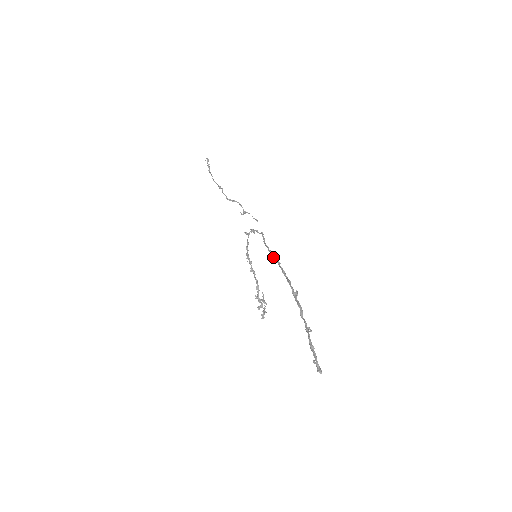
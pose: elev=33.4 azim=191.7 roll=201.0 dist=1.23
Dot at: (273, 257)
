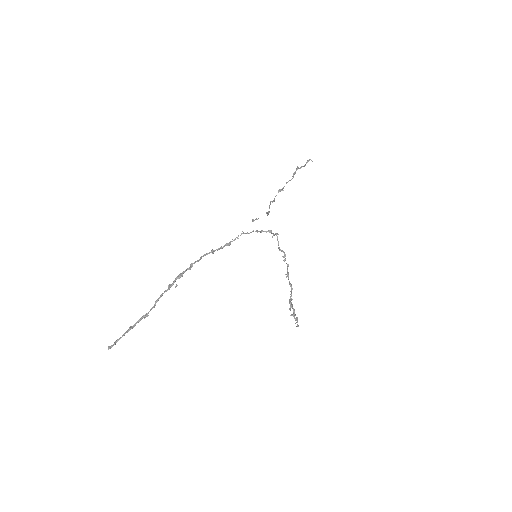
Dot at: (206, 254)
